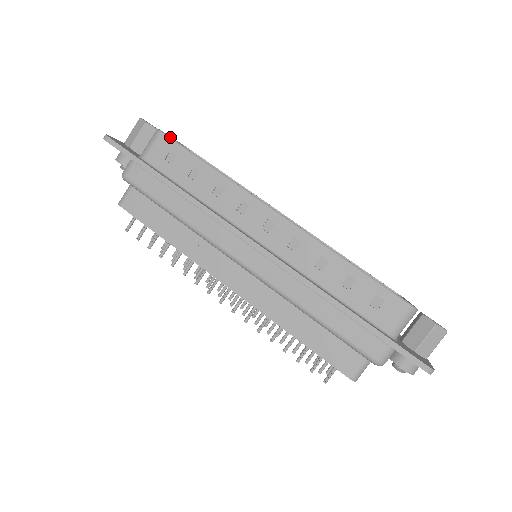
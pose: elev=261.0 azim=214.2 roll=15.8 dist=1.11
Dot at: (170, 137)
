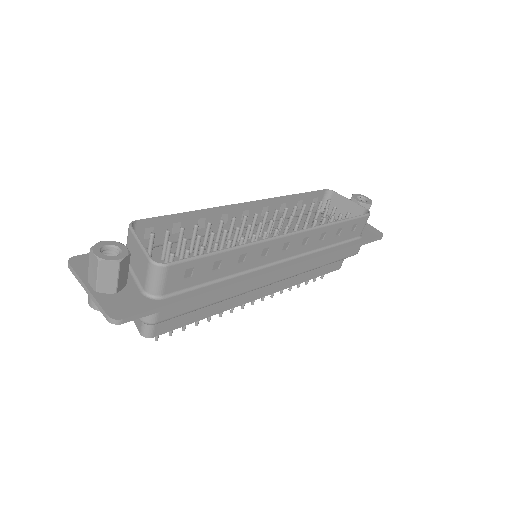
Dot at: (178, 261)
